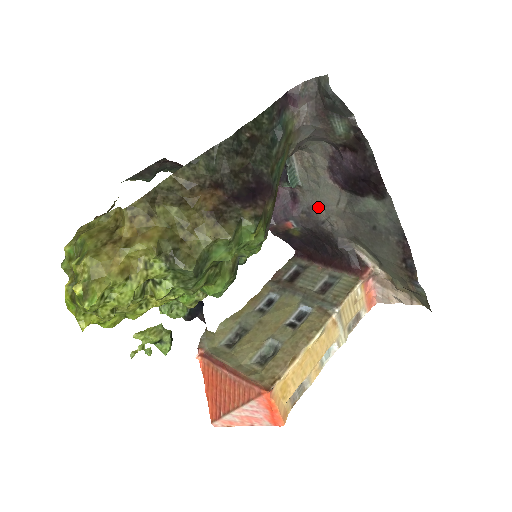
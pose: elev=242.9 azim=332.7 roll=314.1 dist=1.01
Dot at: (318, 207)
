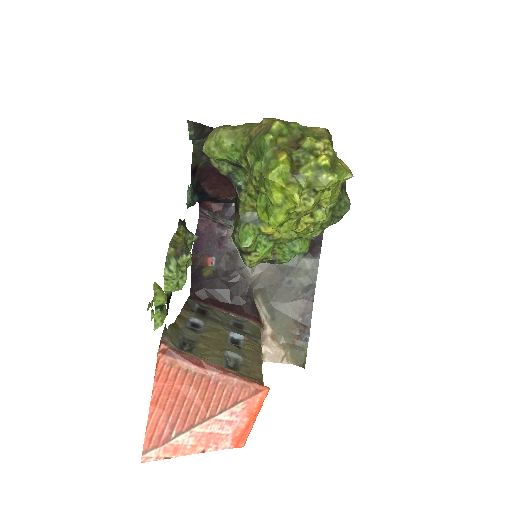
Dot at: occluded
